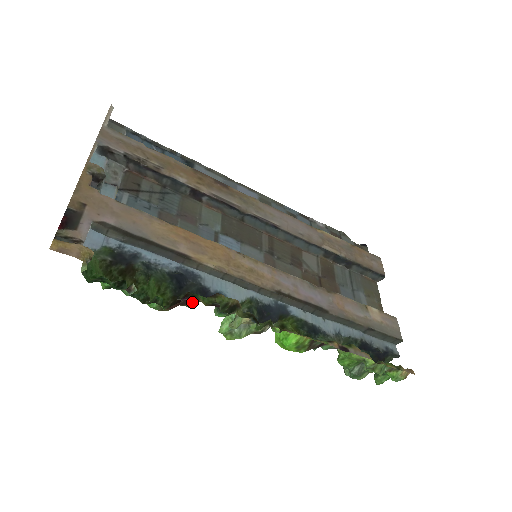
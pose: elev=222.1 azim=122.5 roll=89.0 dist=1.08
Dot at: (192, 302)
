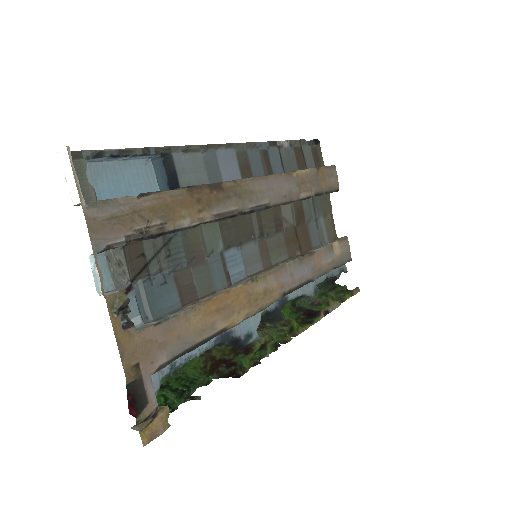
Dot at: (231, 359)
